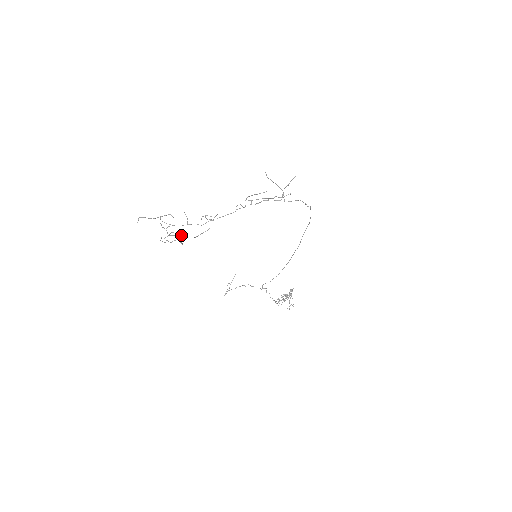
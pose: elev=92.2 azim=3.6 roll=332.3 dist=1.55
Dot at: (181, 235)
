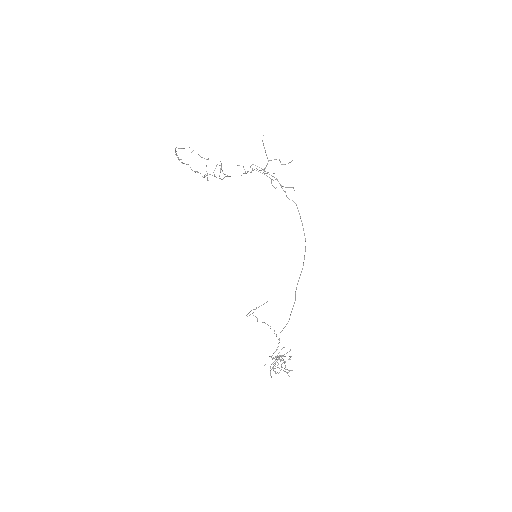
Dot at: (204, 176)
